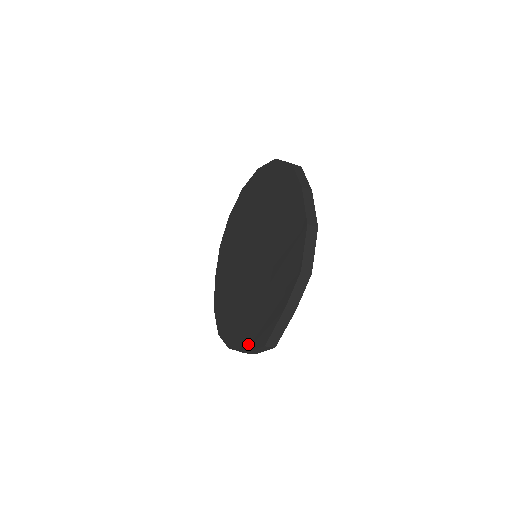
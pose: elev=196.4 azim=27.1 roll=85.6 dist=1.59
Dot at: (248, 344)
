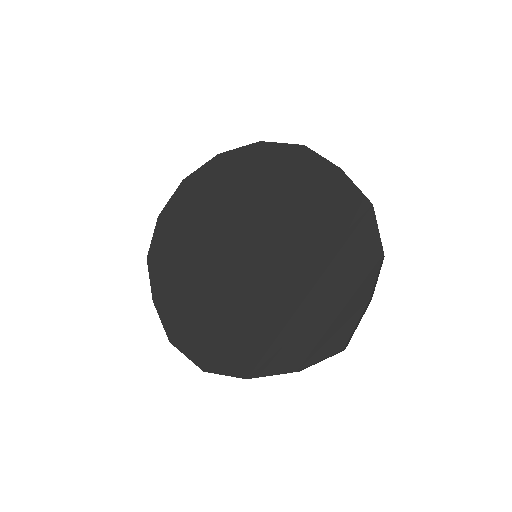
Dot at: (301, 359)
